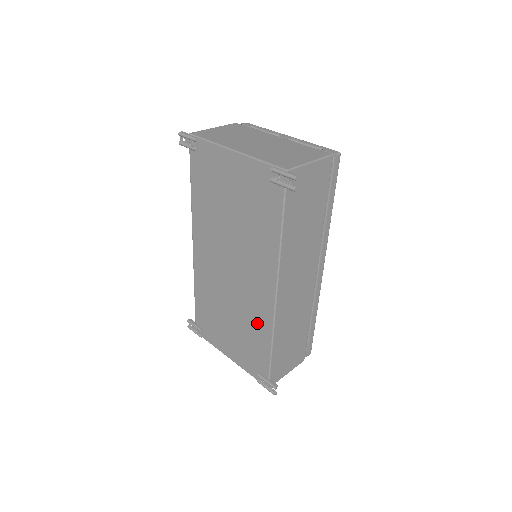
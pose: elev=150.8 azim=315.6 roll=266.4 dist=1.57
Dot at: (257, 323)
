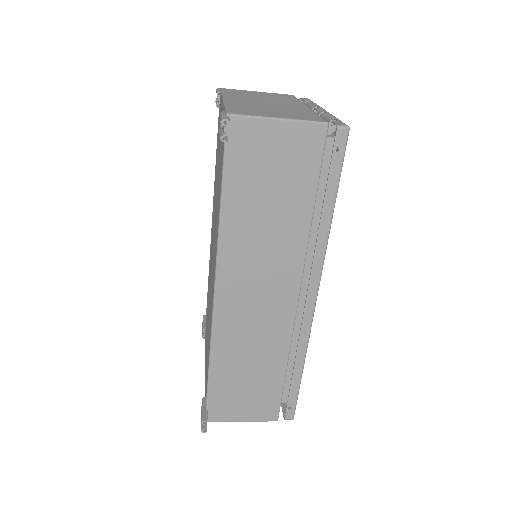
Dot at: occluded
